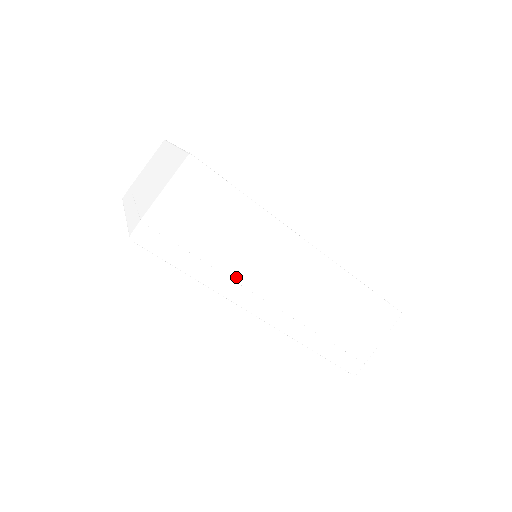
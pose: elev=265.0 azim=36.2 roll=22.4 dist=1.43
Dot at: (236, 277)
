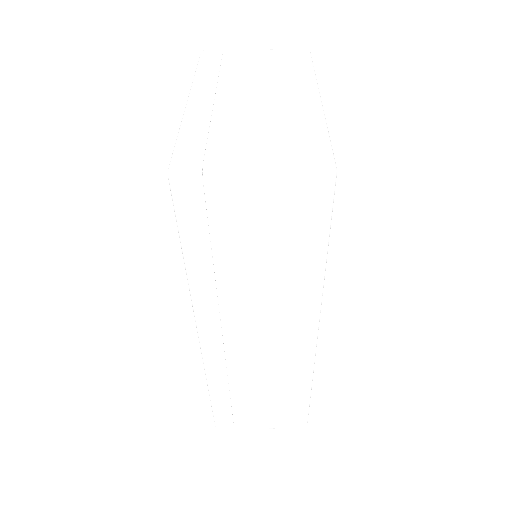
Dot at: (224, 299)
